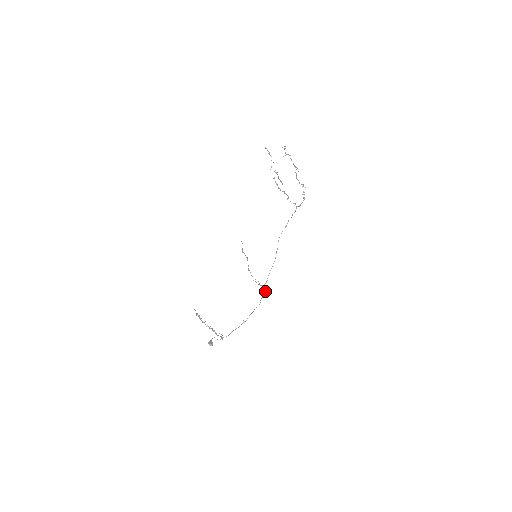
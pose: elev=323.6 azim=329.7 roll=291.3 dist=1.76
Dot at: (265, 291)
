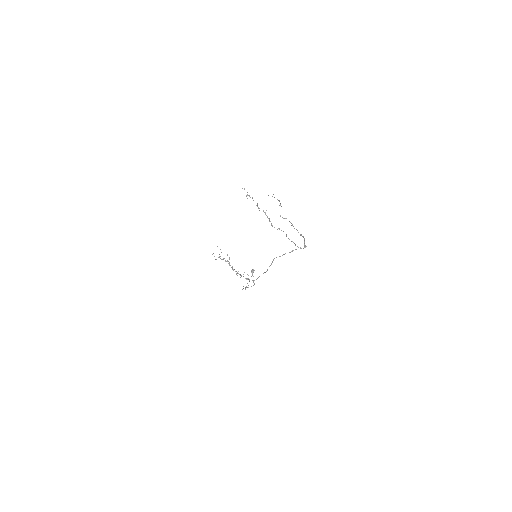
Dot at: (254, 284)
